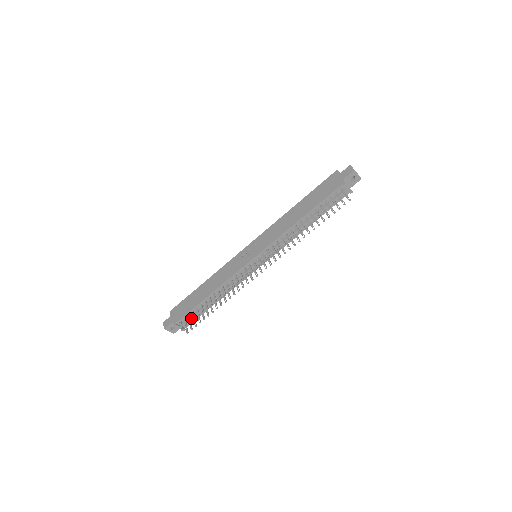
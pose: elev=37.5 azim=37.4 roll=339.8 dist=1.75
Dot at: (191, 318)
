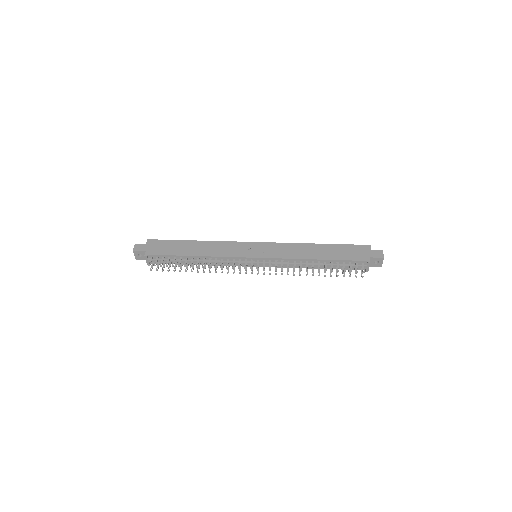
Dot at: (163, 261)
